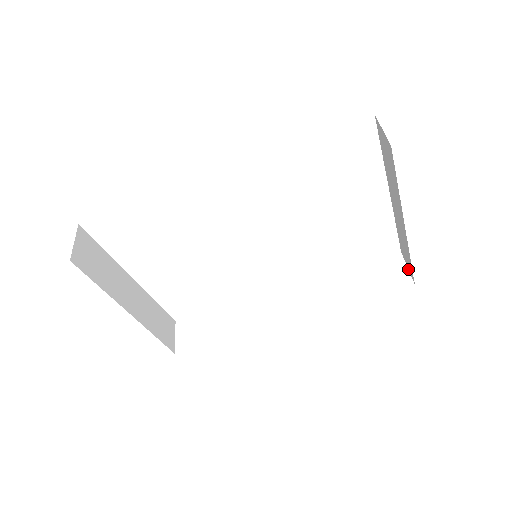
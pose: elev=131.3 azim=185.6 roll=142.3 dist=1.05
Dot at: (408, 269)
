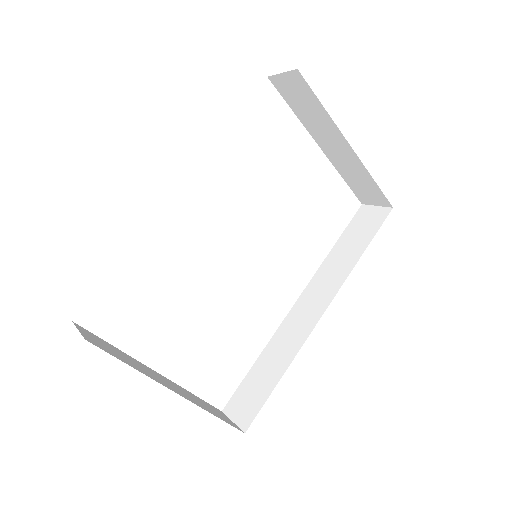
Dot at: (378, 206)
